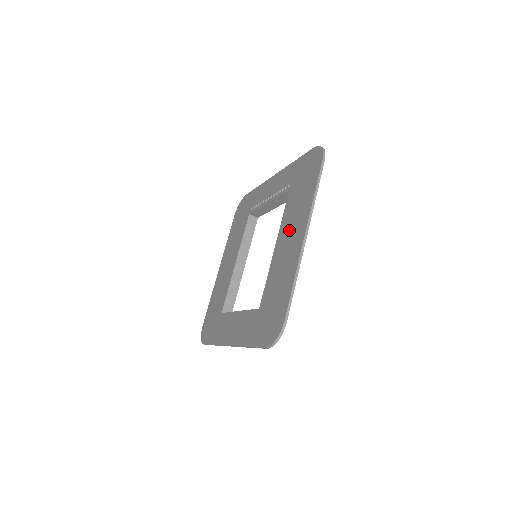
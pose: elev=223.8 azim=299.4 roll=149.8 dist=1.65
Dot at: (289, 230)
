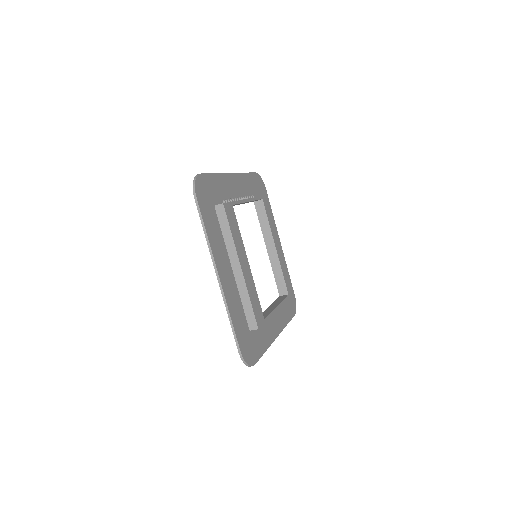
Dot at: occluded
